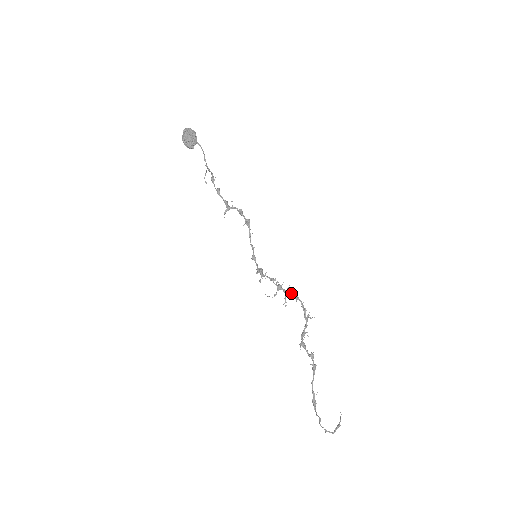
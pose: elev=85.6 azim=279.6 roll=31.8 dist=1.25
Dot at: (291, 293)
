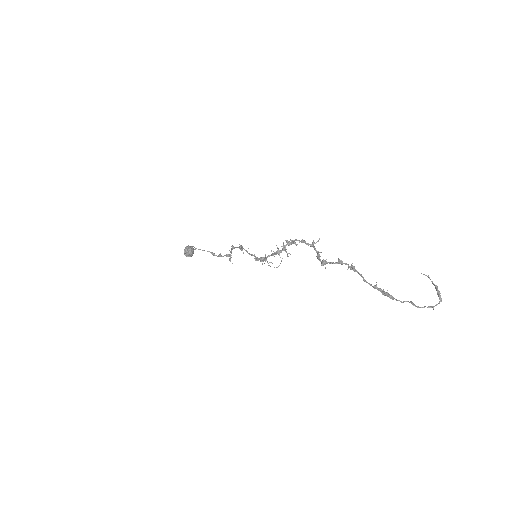
Dot at: occluded
